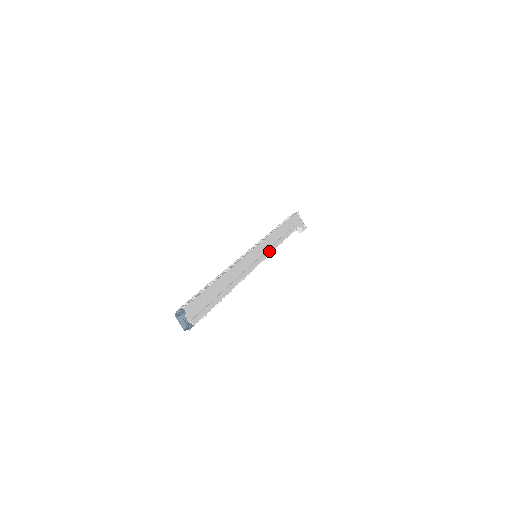
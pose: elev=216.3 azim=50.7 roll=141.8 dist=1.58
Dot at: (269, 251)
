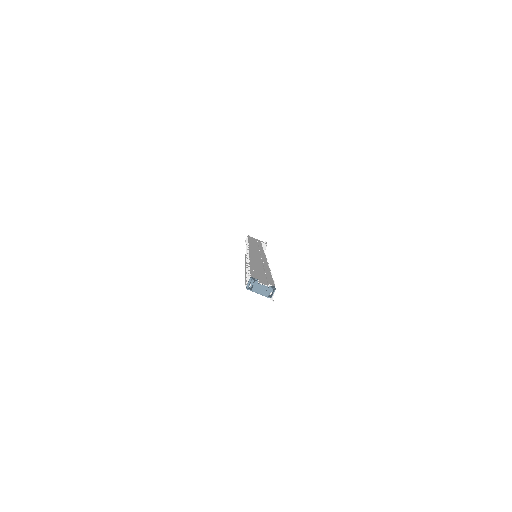
Dot at: occluded
